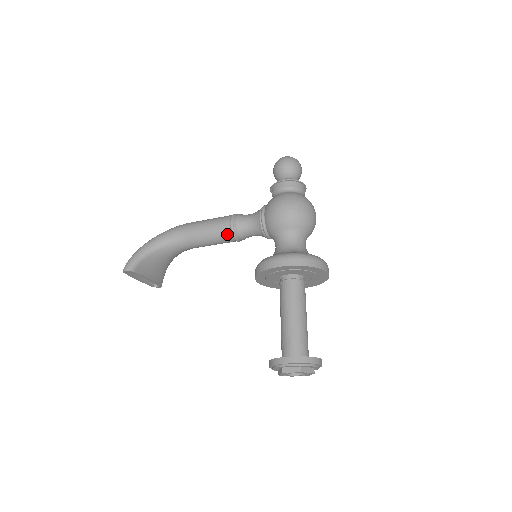
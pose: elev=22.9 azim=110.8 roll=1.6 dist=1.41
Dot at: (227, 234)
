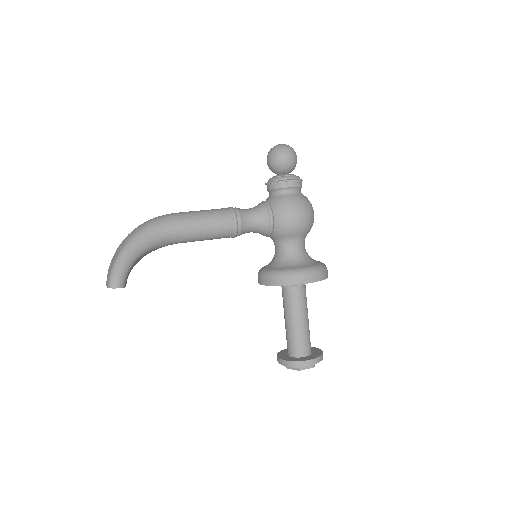
Dot at: (228, 234)
